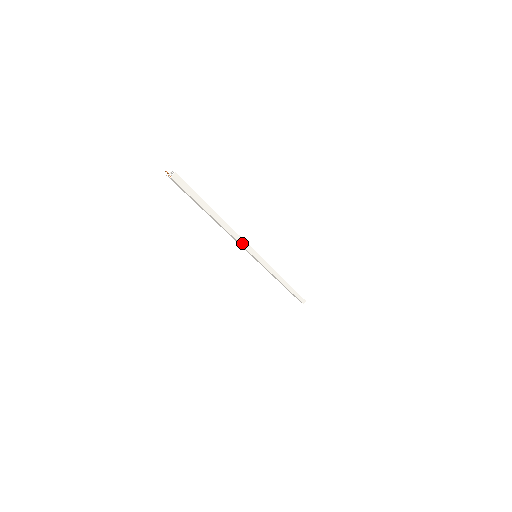
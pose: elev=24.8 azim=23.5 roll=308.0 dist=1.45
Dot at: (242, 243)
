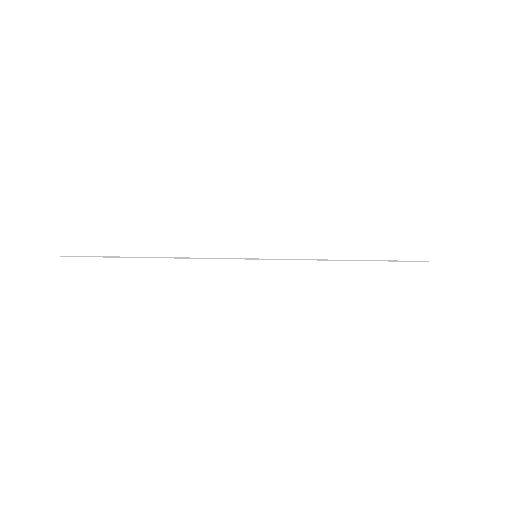
Dot at: (213, 256)
